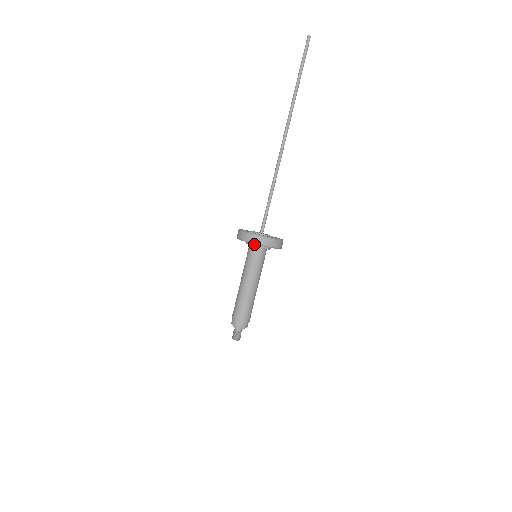
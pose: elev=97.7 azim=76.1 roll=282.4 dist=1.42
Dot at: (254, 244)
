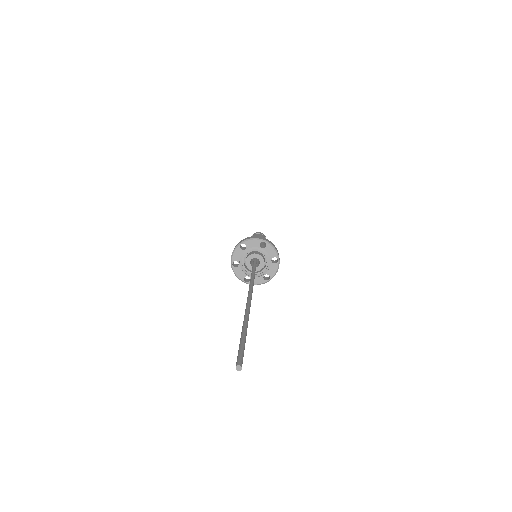
Dot at: occluded
